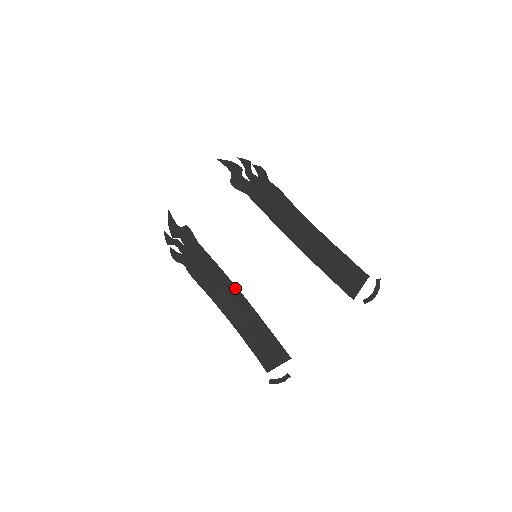
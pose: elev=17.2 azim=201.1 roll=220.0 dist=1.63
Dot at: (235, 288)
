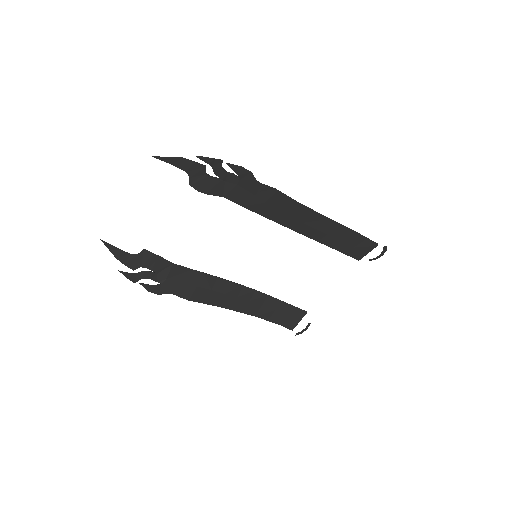
Dot at: (238, 286)
